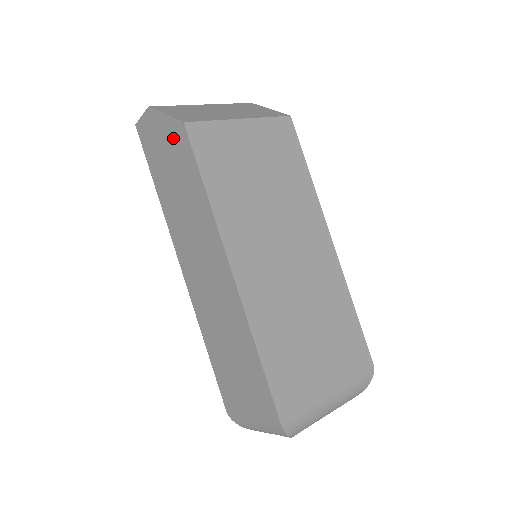
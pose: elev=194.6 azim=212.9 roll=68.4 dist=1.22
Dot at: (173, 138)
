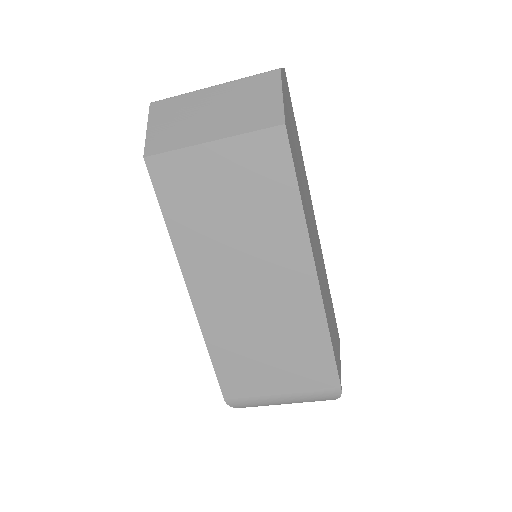
Dot at: occluded
